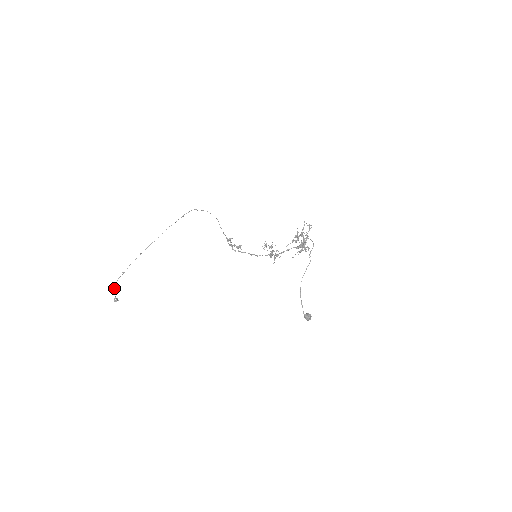
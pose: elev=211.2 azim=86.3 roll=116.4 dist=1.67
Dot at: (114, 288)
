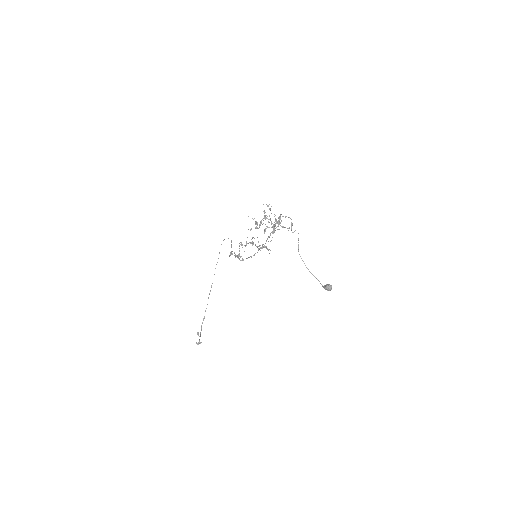
Dot at: (197, 334)
